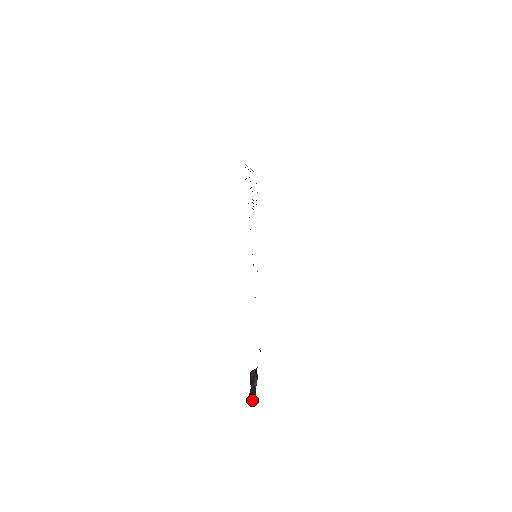
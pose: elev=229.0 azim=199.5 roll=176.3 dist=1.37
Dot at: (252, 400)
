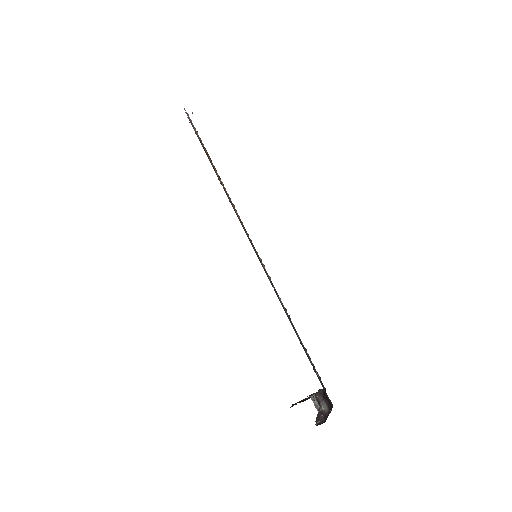
Dot at: (320, 422)
